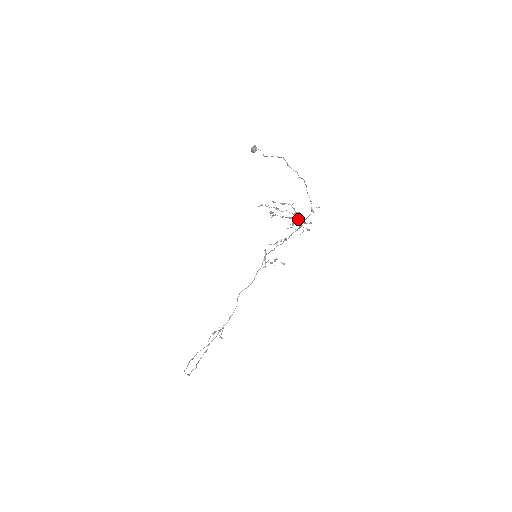
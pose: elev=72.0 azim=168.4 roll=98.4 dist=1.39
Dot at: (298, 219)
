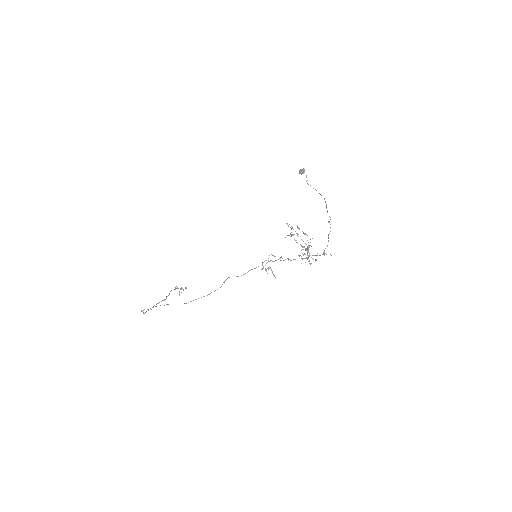
Dot at: (308, 251)
